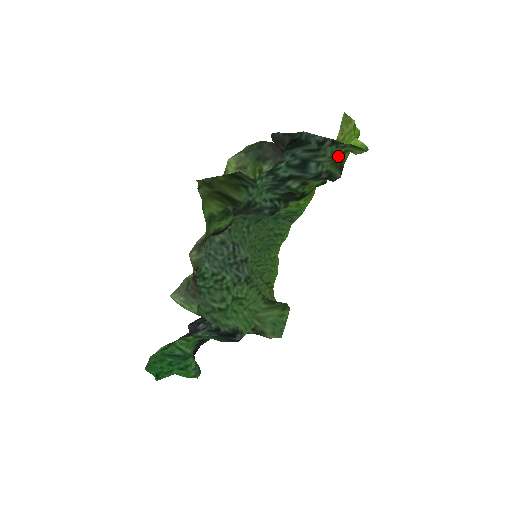
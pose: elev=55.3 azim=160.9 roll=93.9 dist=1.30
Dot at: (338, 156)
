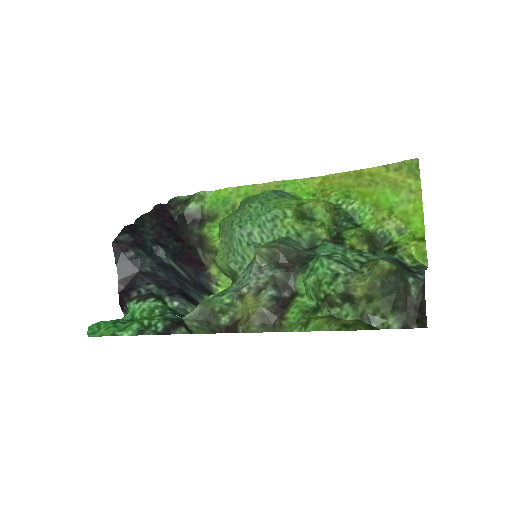
Dot at: (409, 263)
